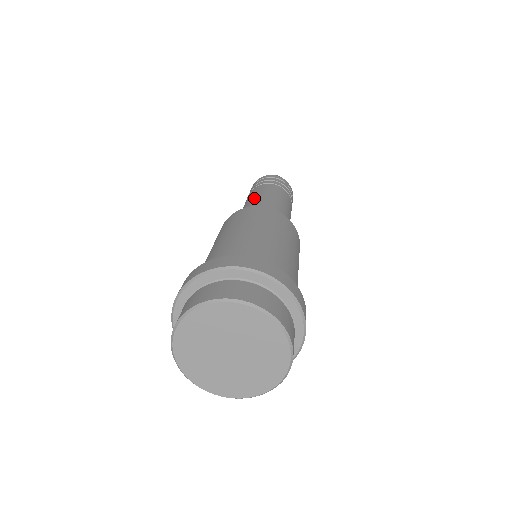
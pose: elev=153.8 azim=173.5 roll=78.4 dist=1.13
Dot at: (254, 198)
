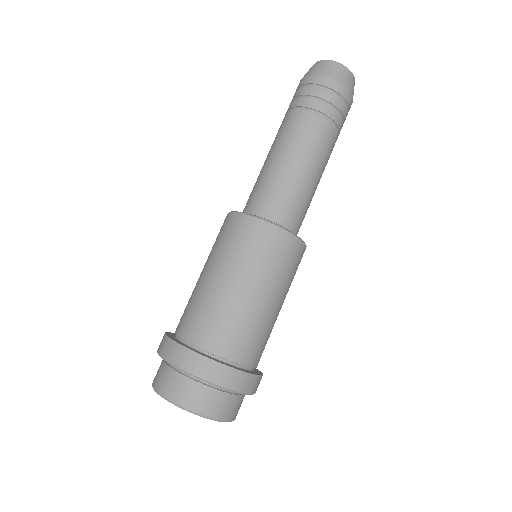
Dot at: (270, 155)
